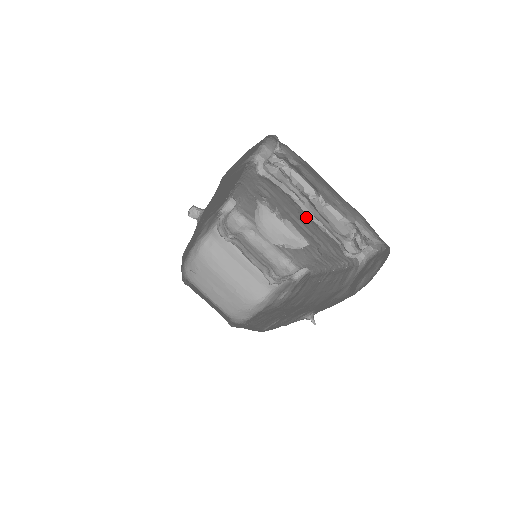
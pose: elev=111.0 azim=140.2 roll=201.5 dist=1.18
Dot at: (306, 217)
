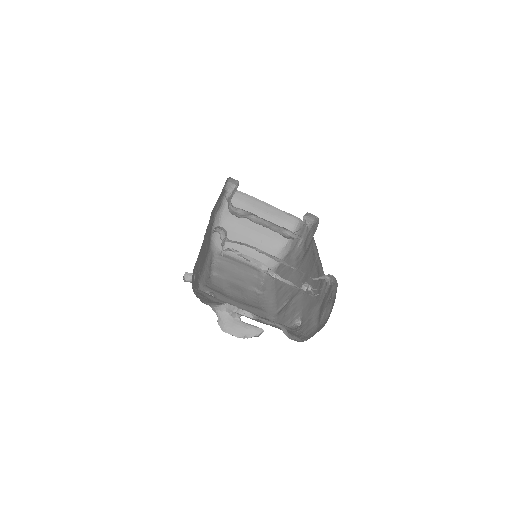
Dot at: occluded
